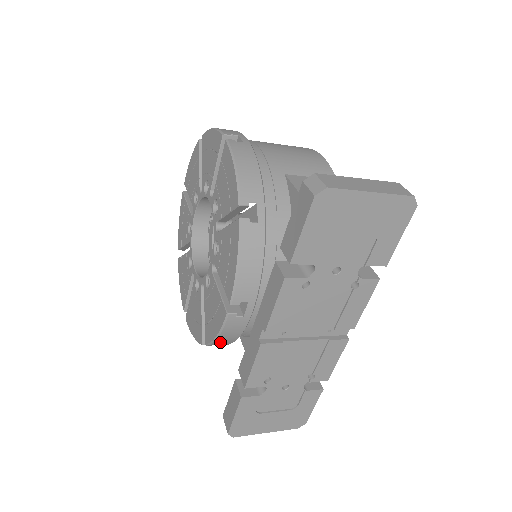
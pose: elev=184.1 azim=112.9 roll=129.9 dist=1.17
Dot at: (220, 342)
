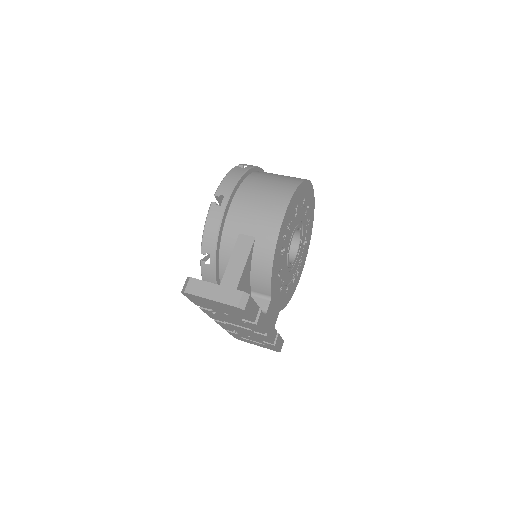
Dot at: occluded
